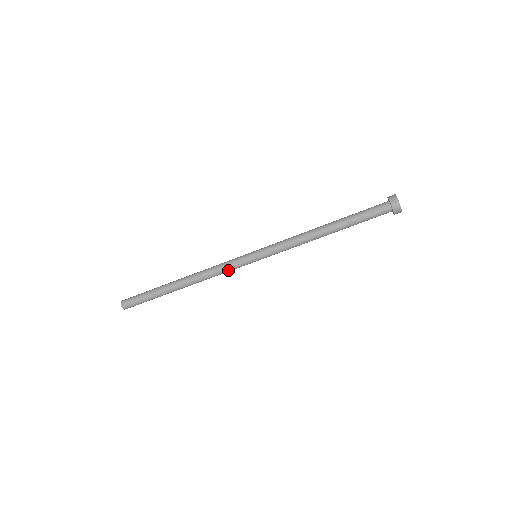
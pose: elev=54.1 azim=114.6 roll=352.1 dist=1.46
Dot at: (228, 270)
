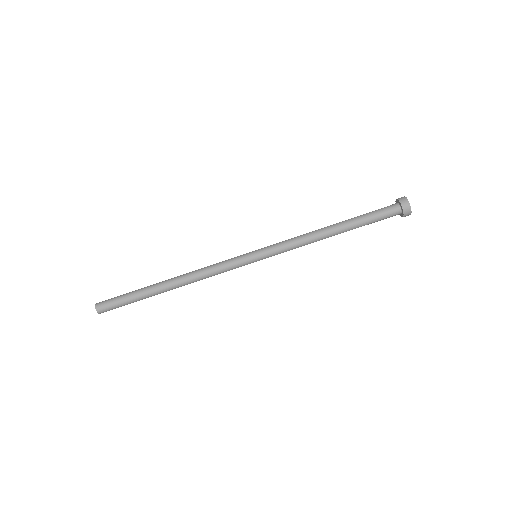
Dot at: (225, 270)
